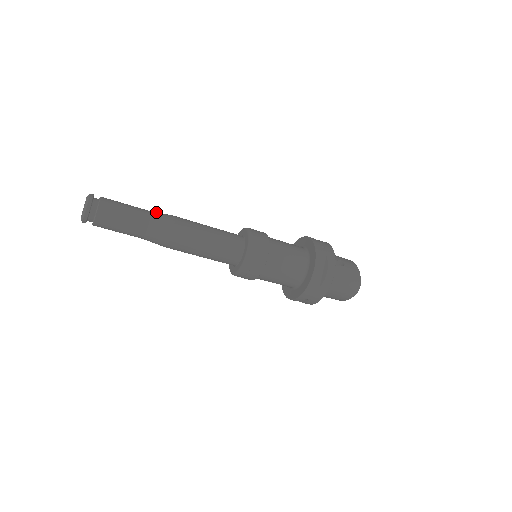
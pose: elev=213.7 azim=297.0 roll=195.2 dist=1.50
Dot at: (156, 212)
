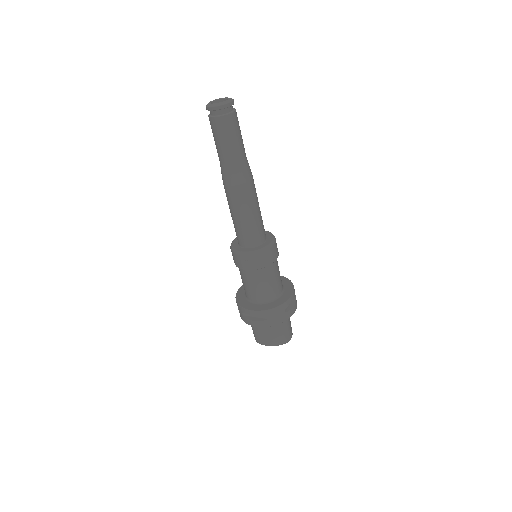
Dot at: occluded
